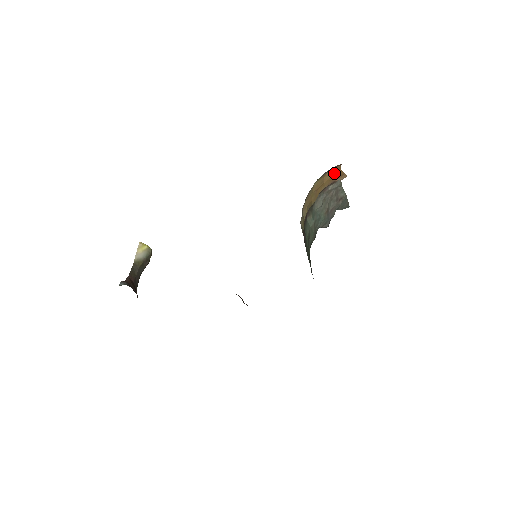
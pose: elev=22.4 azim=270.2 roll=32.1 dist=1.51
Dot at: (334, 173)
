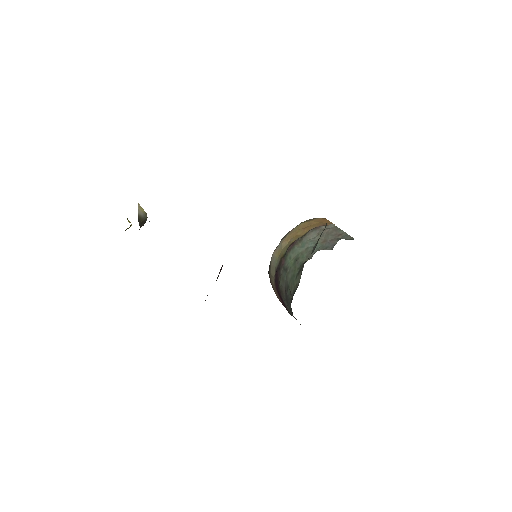
Dot at: (321, 220)
